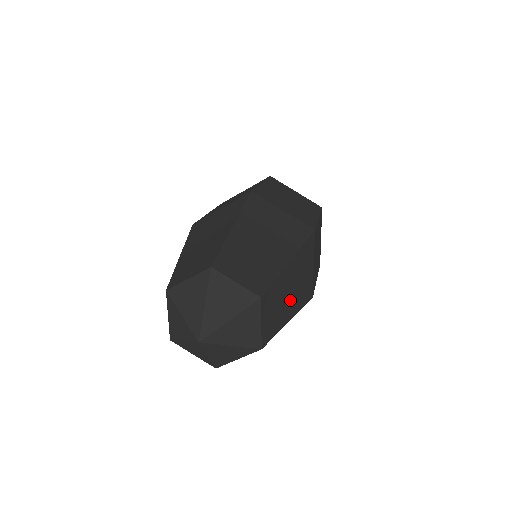
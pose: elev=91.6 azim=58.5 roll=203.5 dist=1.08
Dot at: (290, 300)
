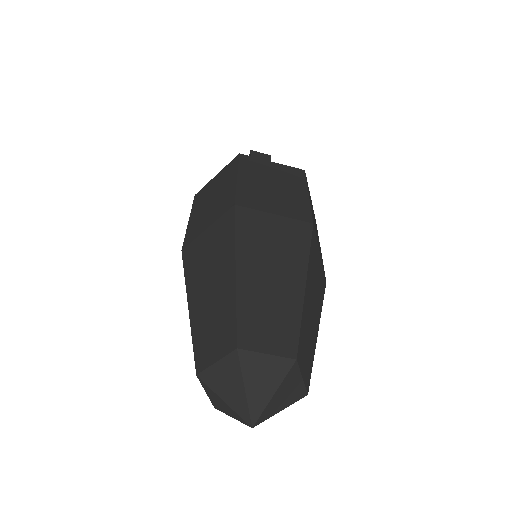
Dot at: (314, 317)
